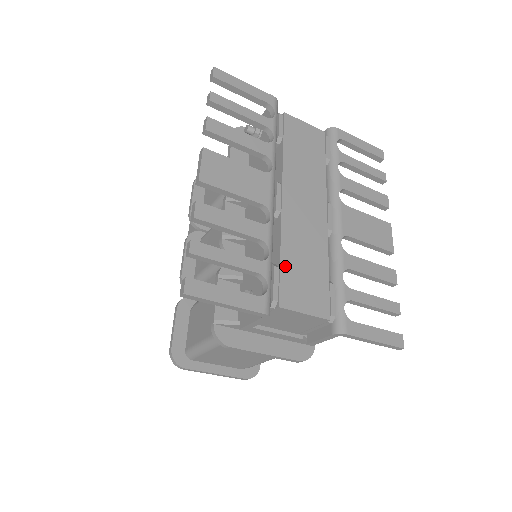
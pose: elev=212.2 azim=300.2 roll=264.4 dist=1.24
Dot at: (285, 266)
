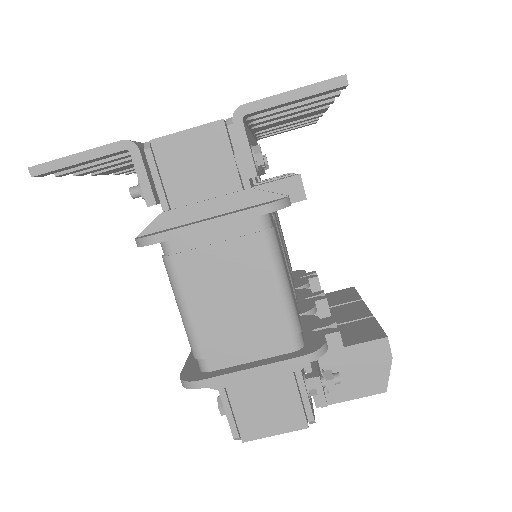
Dot at: occluded
